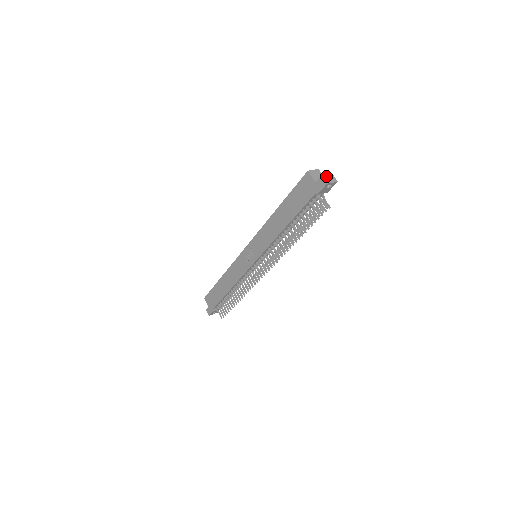
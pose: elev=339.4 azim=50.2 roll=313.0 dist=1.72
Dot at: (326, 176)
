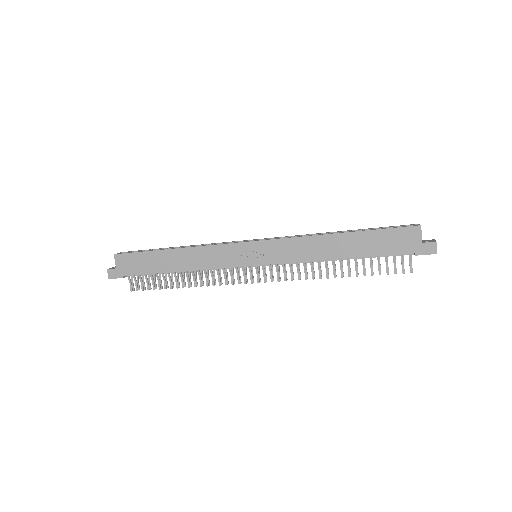
Dot at: (436, 243)
